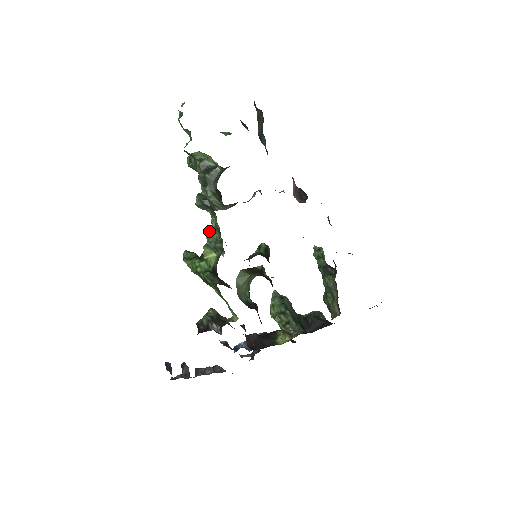
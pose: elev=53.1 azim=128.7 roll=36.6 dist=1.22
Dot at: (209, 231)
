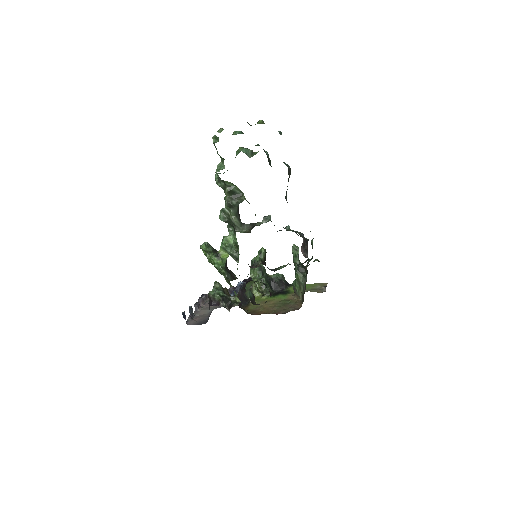
Dot at: (226, 238)
